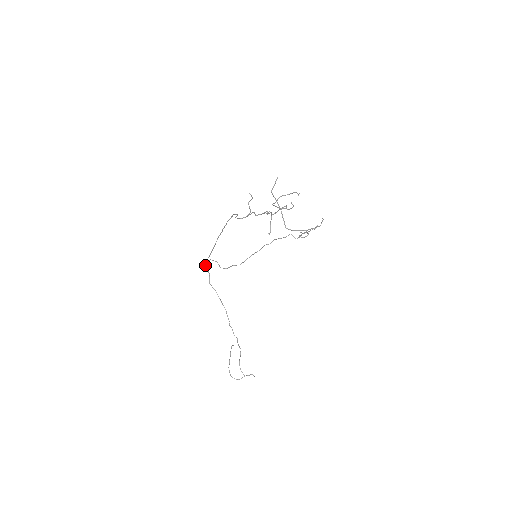
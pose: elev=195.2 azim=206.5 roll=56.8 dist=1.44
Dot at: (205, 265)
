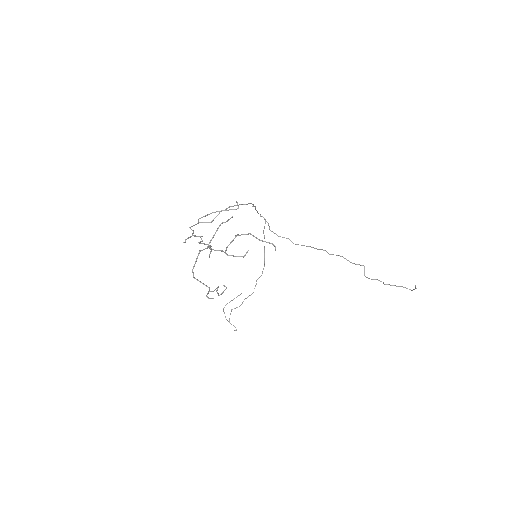
Dot at: occluded
